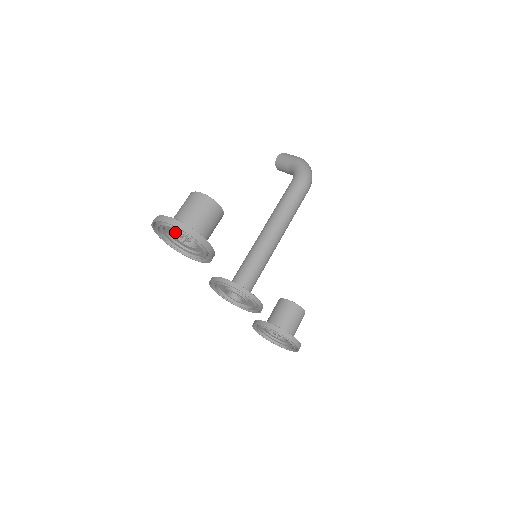
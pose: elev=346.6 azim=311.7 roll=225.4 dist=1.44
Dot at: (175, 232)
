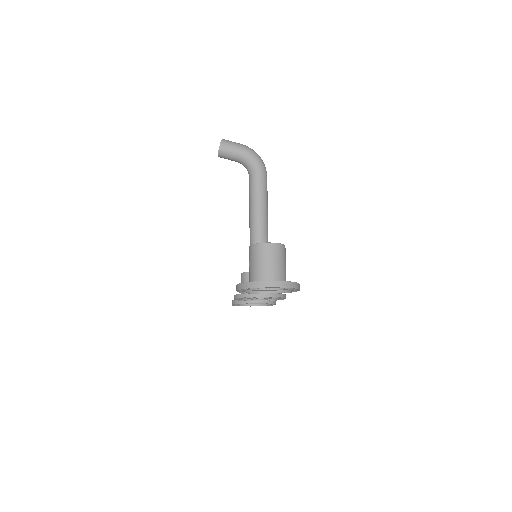
Dot at: occluded
